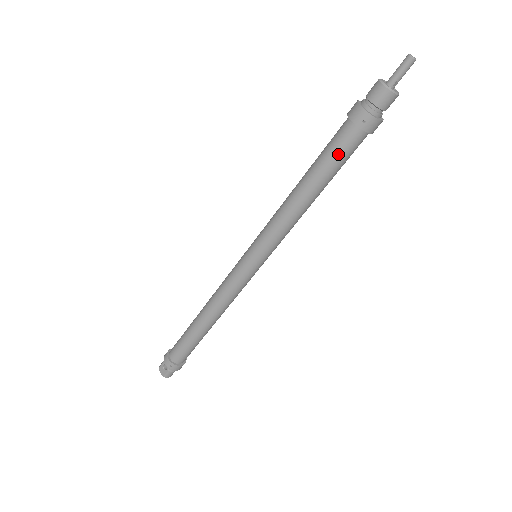
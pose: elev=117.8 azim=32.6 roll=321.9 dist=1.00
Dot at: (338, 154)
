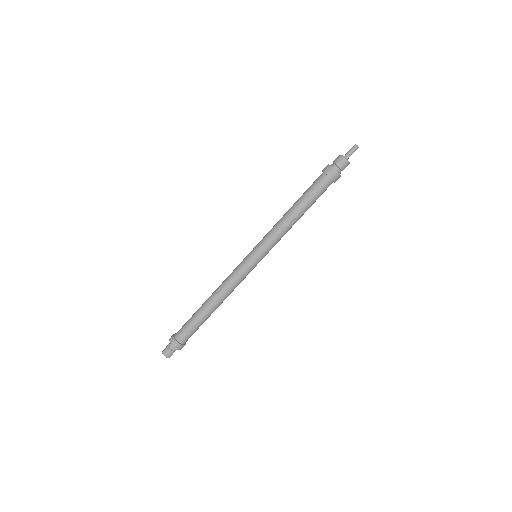
Dot at: (312, 187)
